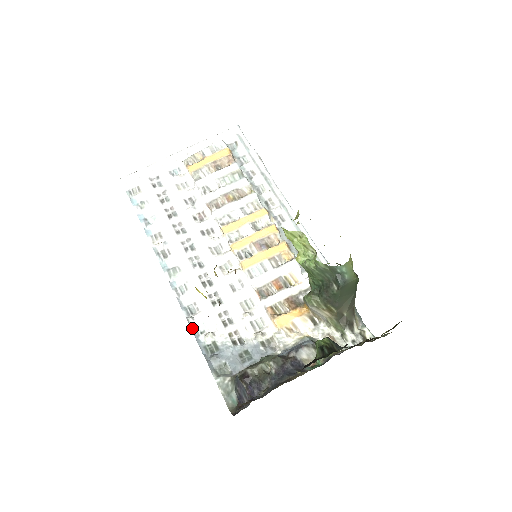
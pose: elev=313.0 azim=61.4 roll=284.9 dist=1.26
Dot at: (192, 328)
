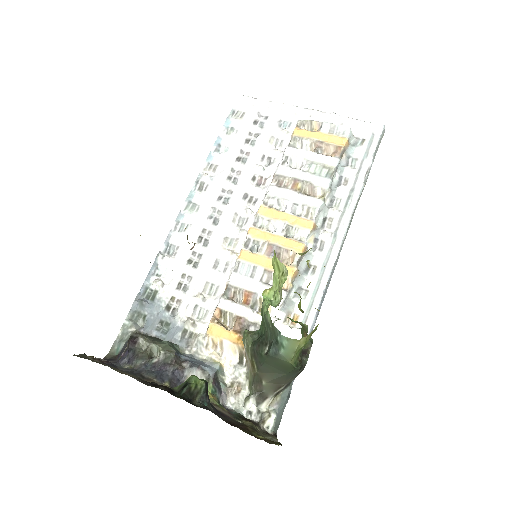
Dot at: (155, 264)
